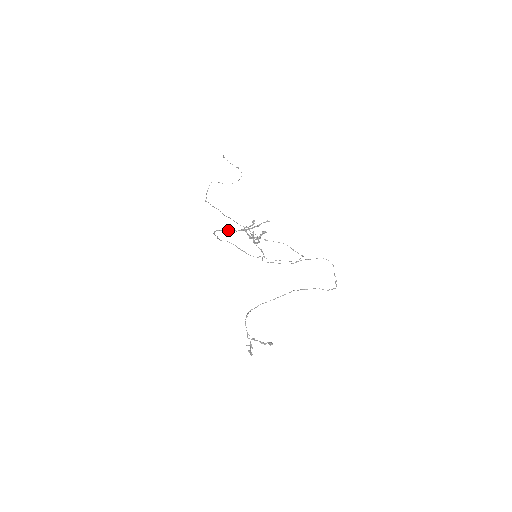
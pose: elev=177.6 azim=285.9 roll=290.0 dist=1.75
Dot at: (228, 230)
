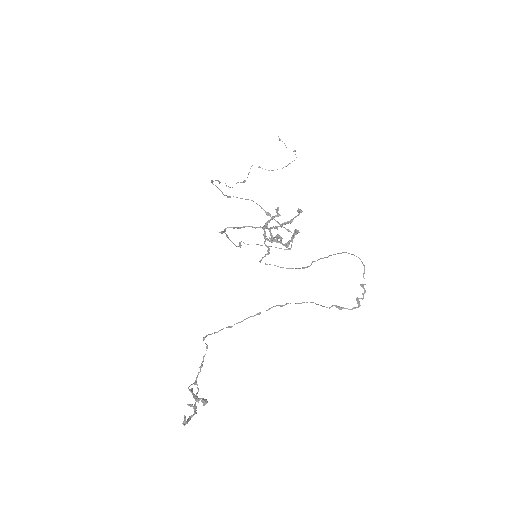
Dot at: occluded
